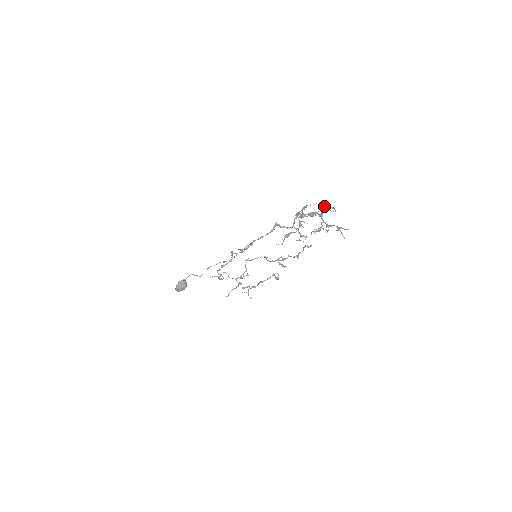
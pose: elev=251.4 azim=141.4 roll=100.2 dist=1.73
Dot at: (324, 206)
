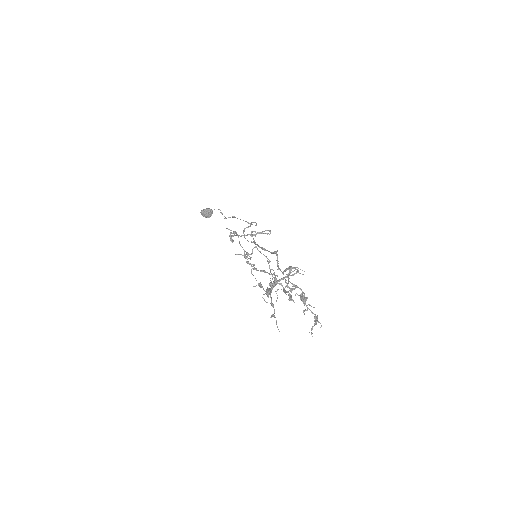
Dot at: (273, 316)
